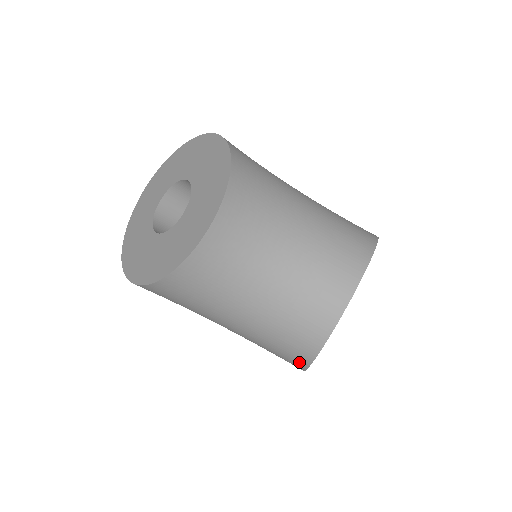
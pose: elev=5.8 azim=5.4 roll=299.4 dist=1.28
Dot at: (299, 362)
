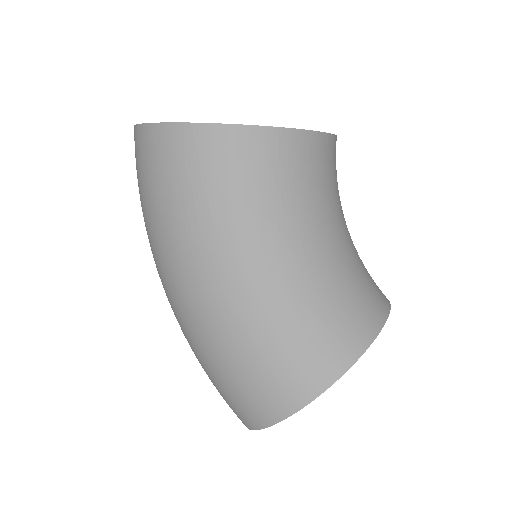
Dot at: (337, 359)
